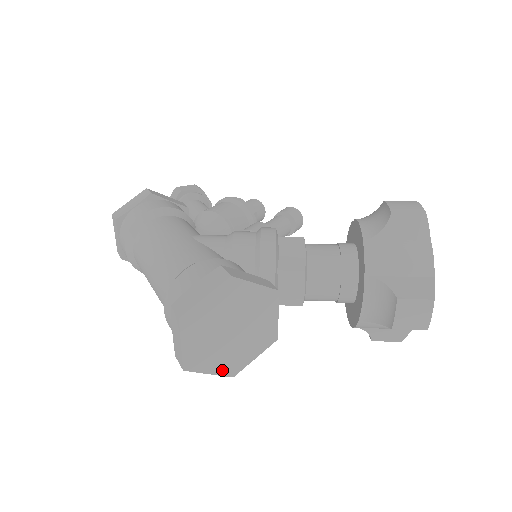
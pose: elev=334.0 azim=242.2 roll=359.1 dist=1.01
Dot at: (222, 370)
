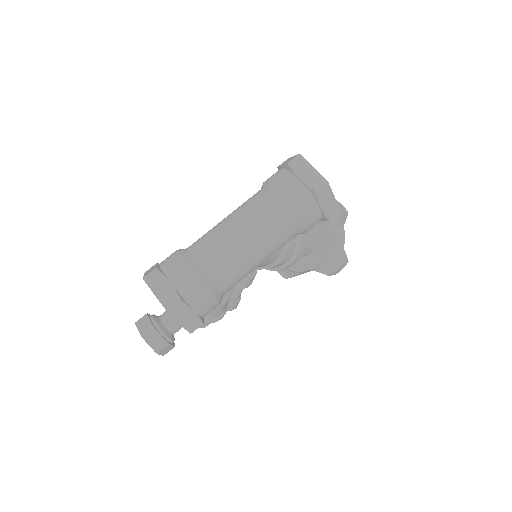
Dot at: (334, 201)
